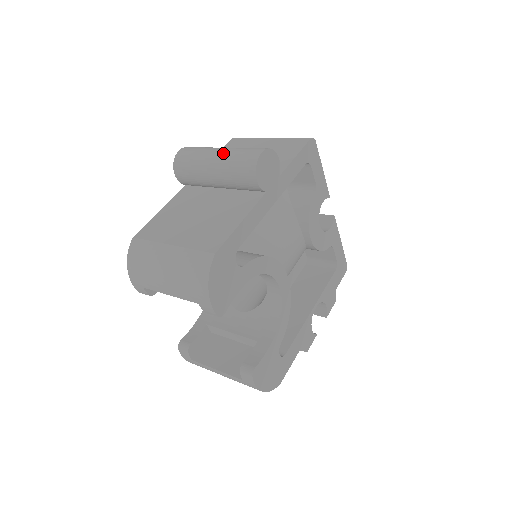
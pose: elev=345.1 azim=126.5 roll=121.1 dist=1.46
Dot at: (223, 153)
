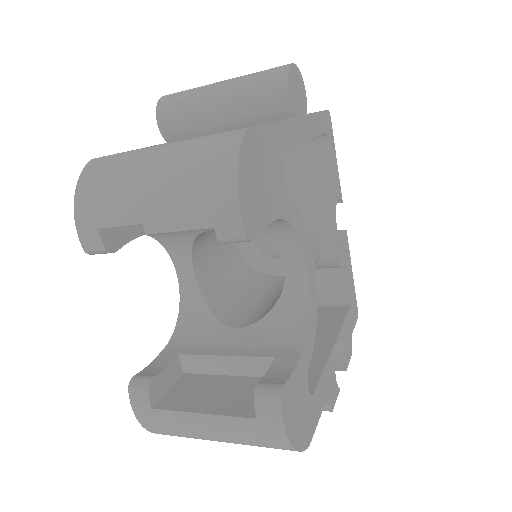
Dot at: occluded
